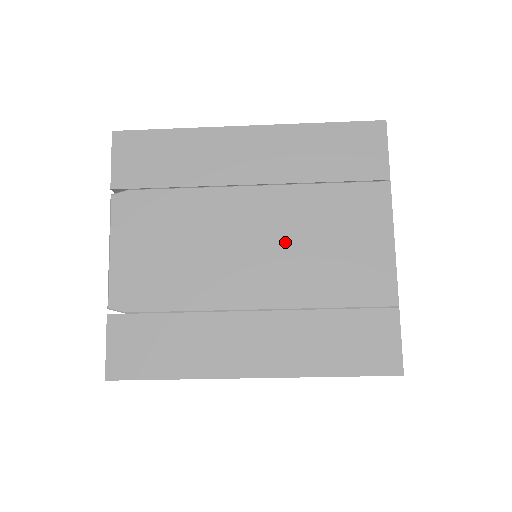
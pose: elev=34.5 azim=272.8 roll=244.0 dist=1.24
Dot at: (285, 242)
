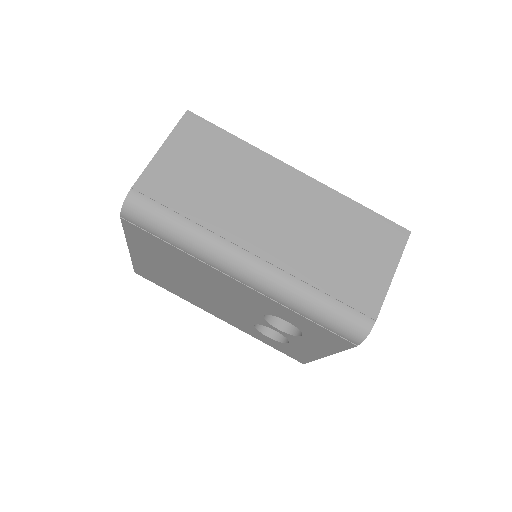
Dot at: occluded
